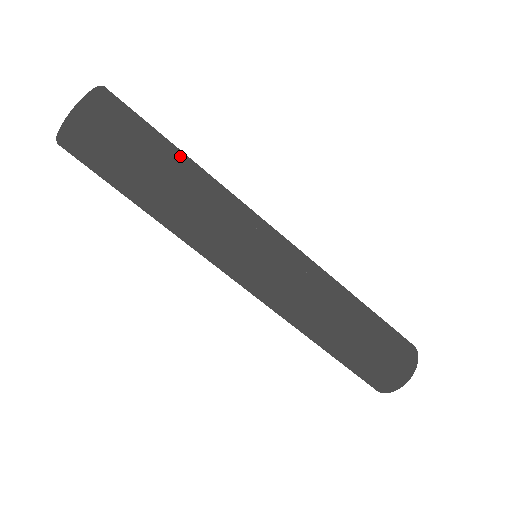
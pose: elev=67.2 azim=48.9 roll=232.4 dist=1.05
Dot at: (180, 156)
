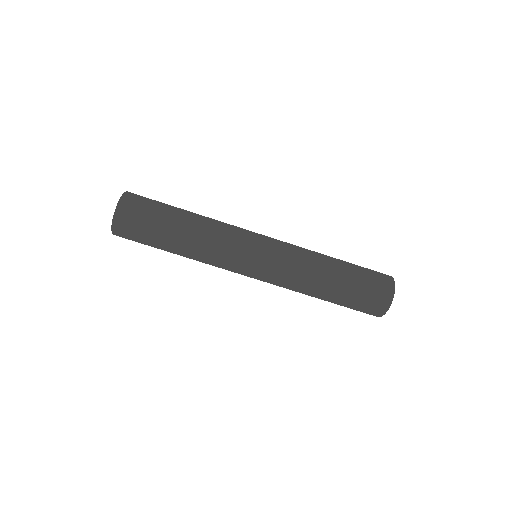
Dot at: (186, 210)
